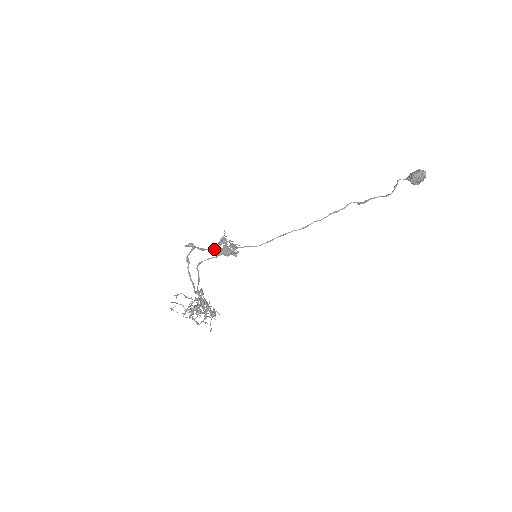
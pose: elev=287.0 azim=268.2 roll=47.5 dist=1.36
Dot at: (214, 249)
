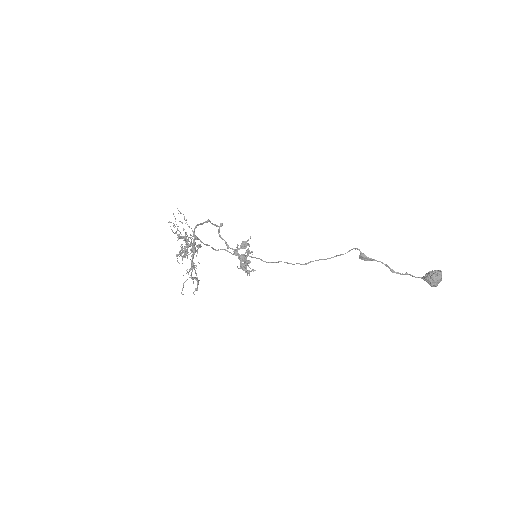
Dot at: occluded
